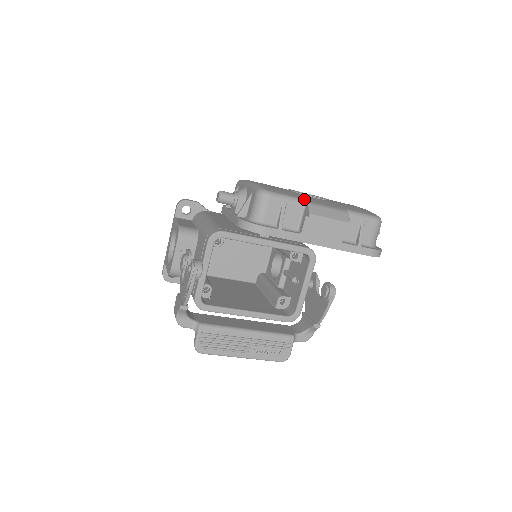
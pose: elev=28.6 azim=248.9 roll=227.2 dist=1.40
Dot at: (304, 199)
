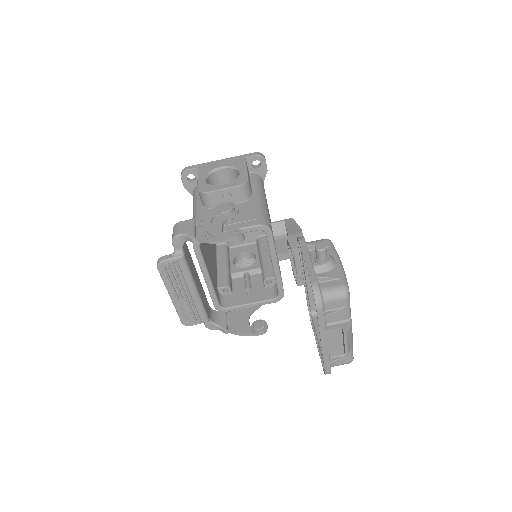
Dot at: occluded
